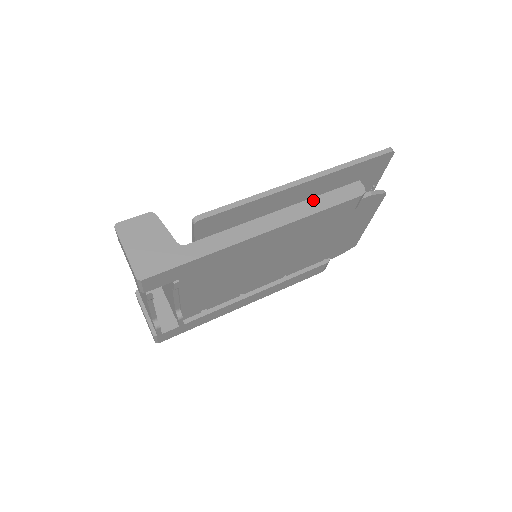
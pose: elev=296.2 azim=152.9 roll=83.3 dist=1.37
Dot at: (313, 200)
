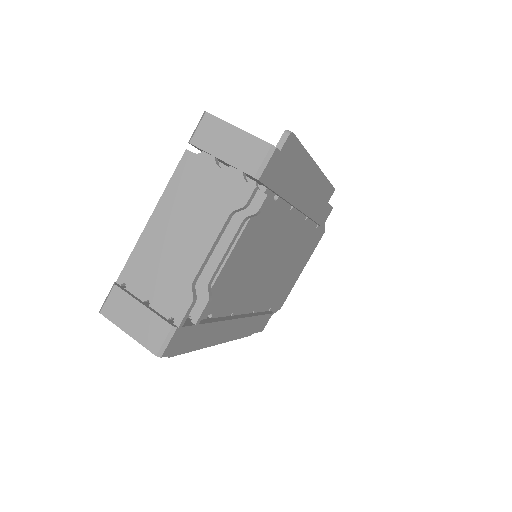
Dot at: occluded
